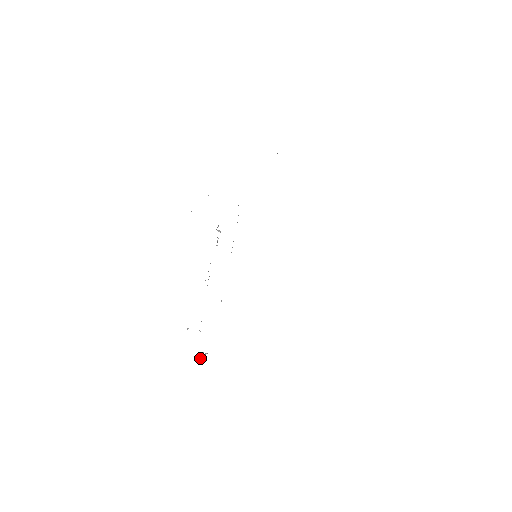
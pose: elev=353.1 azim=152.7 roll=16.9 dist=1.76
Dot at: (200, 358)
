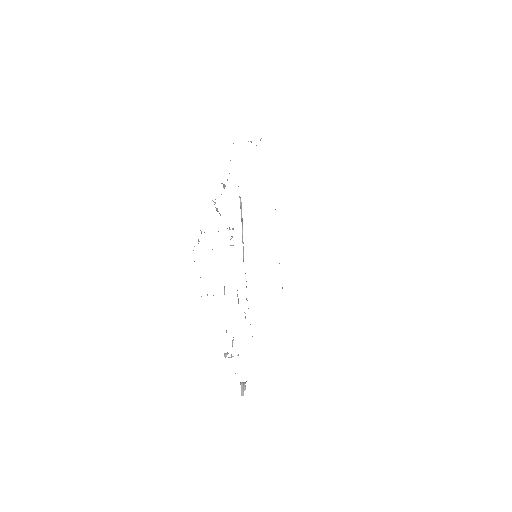
Dot at: (242, 390)
